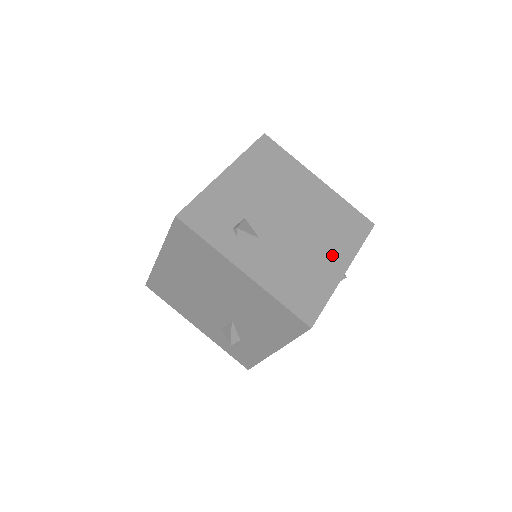
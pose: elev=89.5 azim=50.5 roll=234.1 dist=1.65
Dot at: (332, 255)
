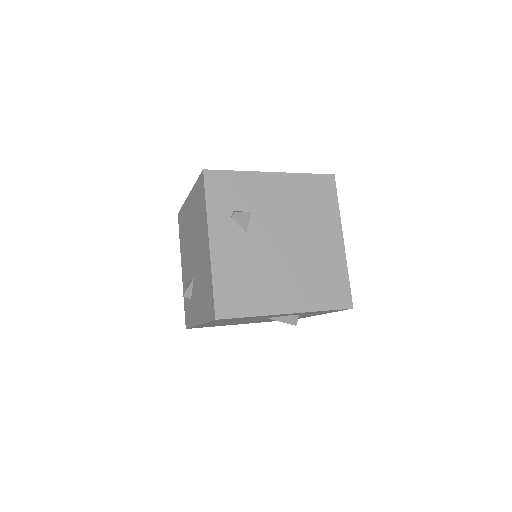
Dot at: (290, 294)
